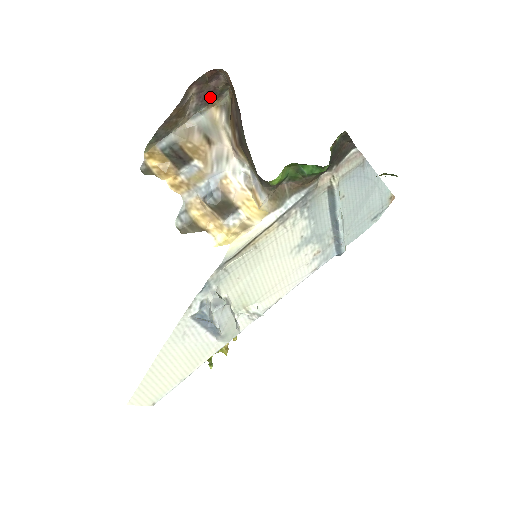
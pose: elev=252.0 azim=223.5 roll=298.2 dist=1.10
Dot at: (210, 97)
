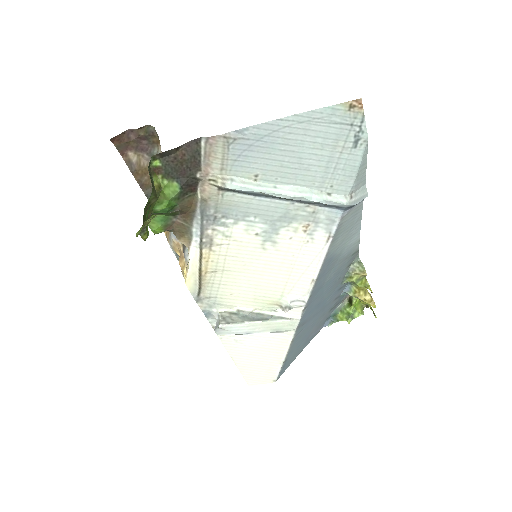
Dot at: (148, 141)
